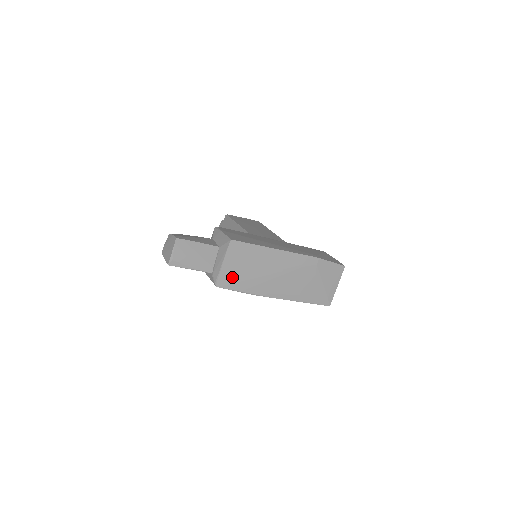
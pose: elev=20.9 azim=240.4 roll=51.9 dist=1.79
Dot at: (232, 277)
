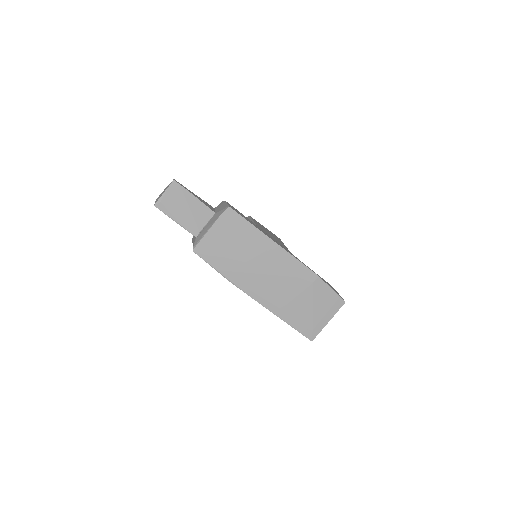
Dot at: (214, 249)
